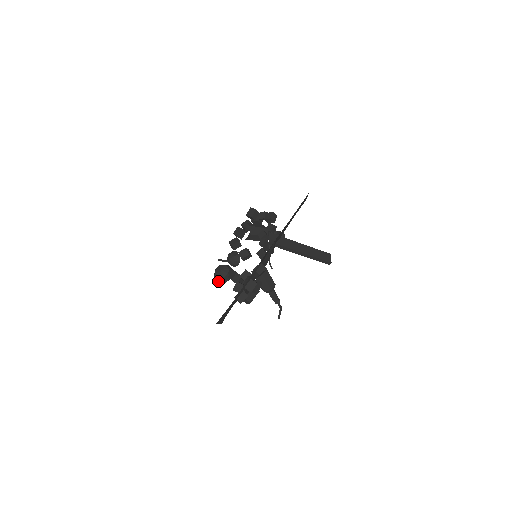
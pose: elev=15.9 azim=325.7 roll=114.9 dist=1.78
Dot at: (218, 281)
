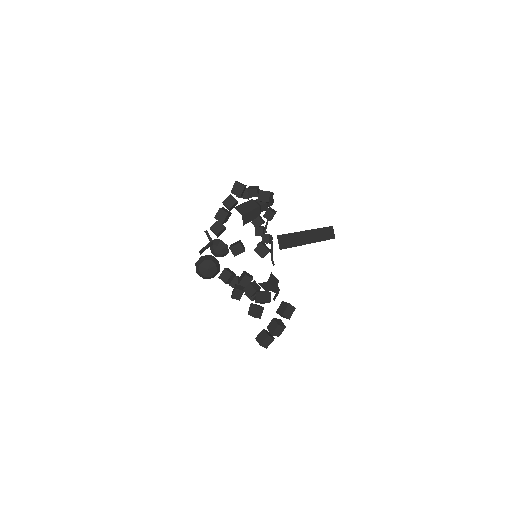
Dot at: (203, 278)
